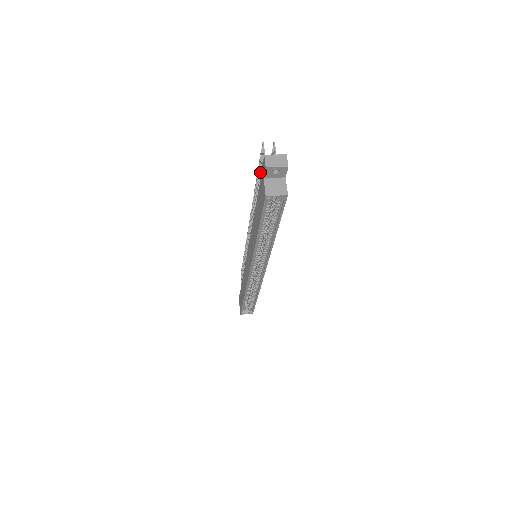
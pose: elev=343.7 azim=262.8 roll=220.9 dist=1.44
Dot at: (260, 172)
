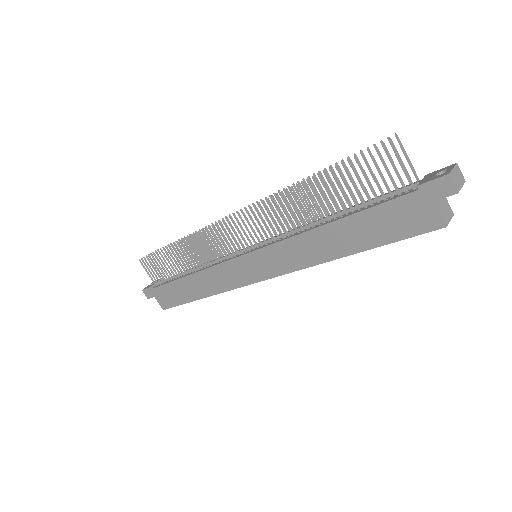
Dot at: (357, 174)
